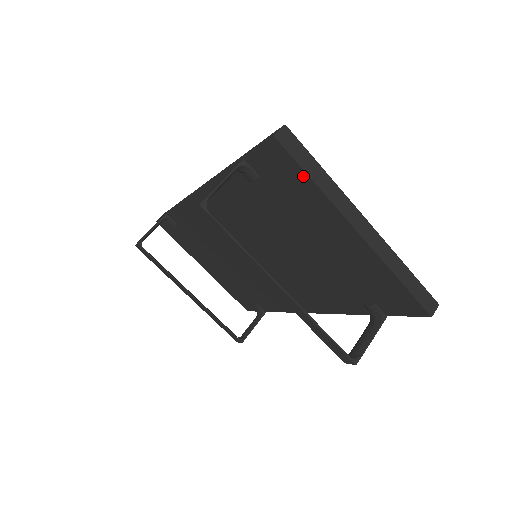
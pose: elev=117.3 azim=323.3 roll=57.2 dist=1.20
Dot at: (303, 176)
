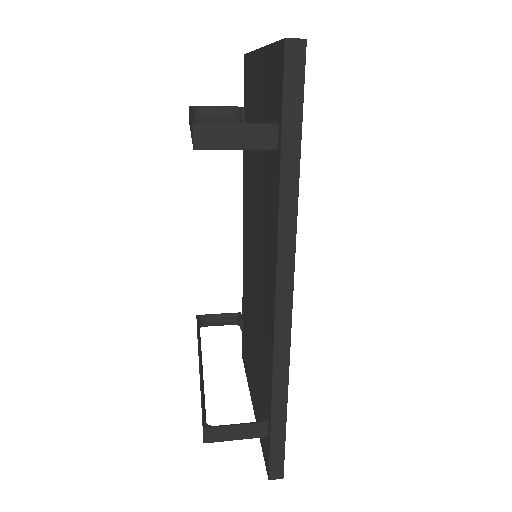
Dot at: (249, 59)
